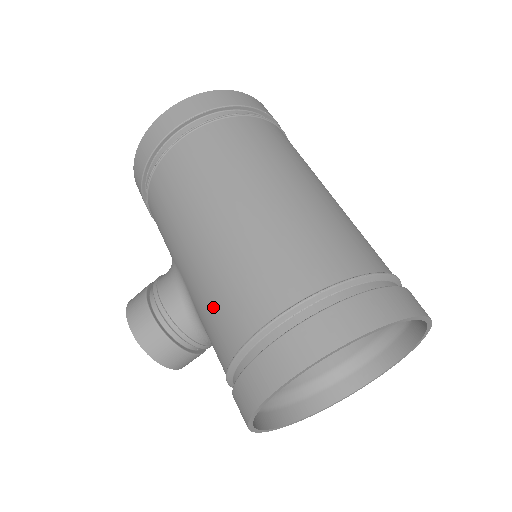
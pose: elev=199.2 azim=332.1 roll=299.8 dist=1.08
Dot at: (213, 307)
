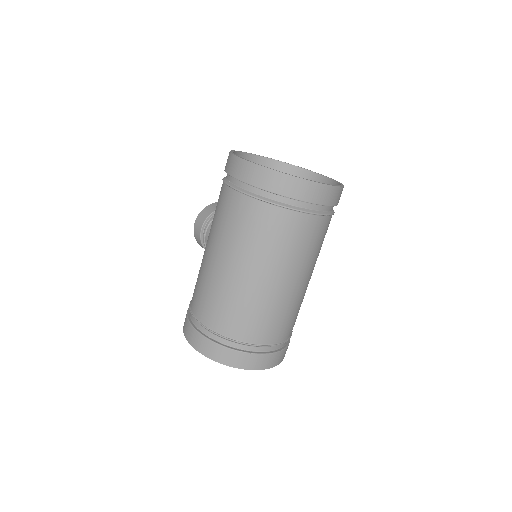
Dot at: (197, 278)
